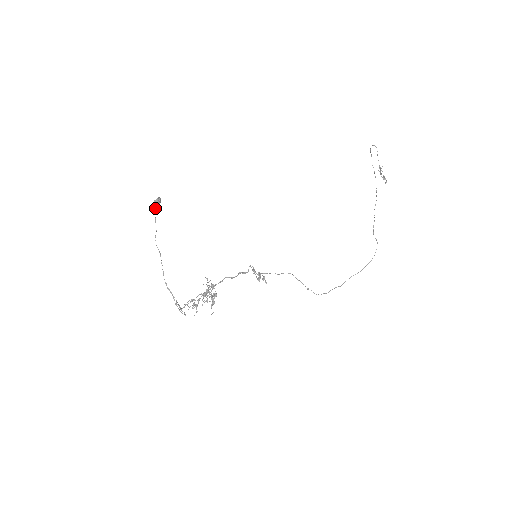
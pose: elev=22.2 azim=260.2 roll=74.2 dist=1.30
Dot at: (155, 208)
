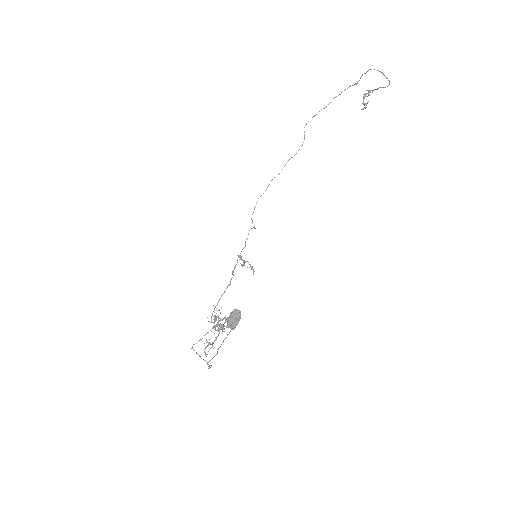
Dot at: (234, 328)
